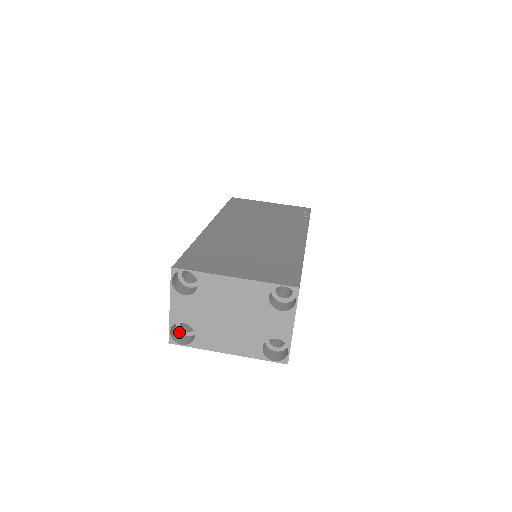
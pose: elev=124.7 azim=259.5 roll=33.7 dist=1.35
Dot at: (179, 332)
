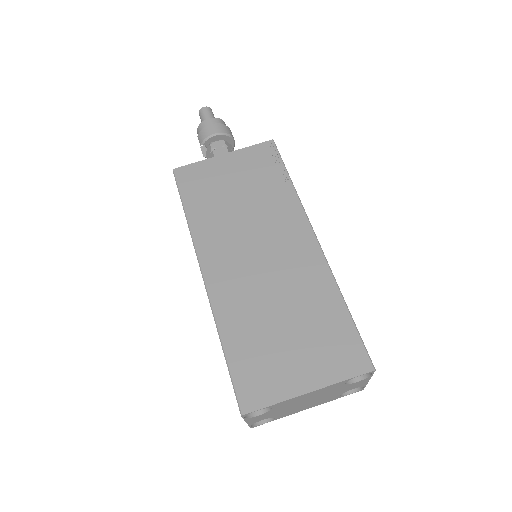
Dot at: occluded
